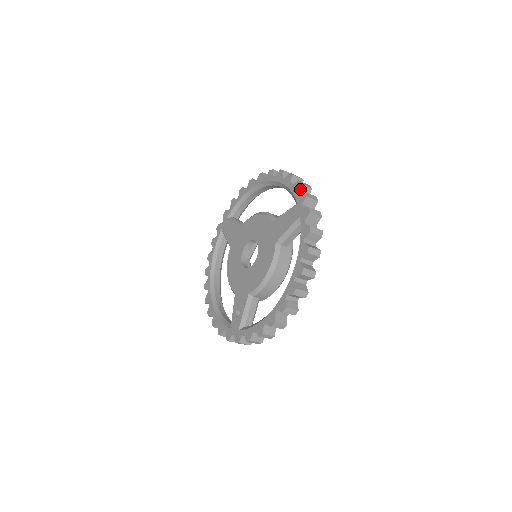
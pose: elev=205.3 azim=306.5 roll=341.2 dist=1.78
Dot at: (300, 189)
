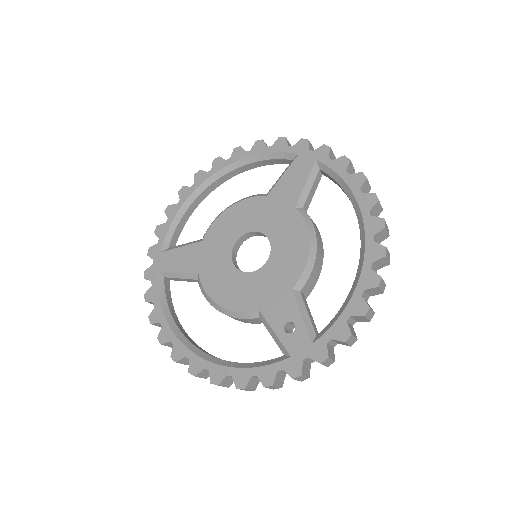
Dot at: (288, 144)
